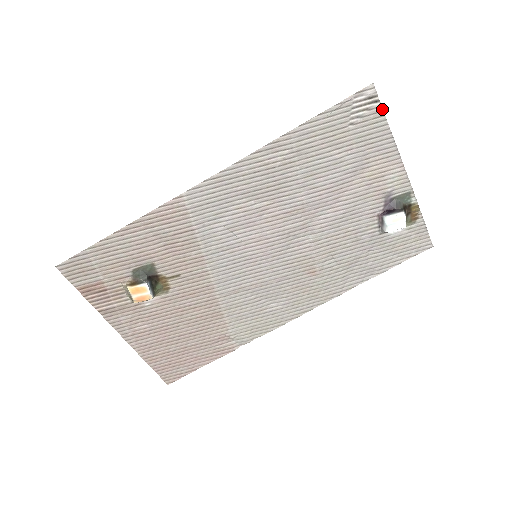
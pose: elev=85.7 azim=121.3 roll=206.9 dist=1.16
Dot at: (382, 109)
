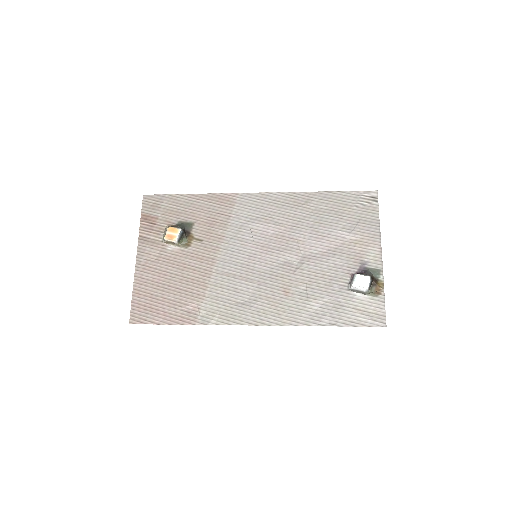
Dot at: (378, 207)
